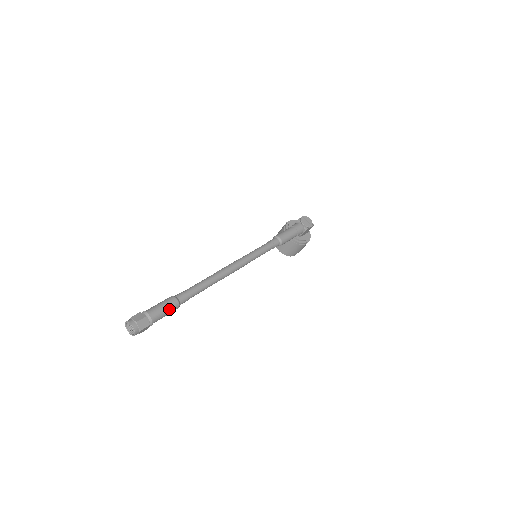
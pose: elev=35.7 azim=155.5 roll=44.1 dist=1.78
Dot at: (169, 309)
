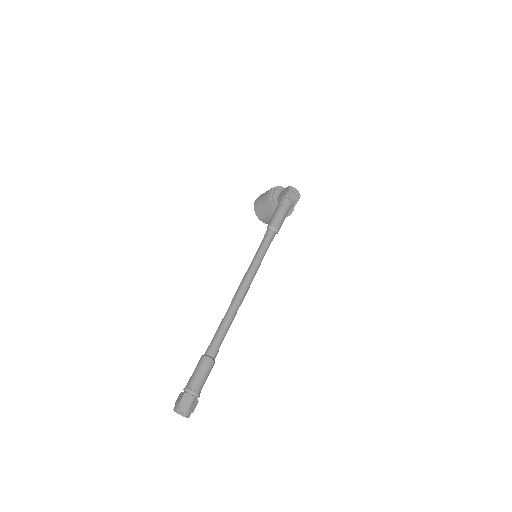
Dot at: (208, 374)
